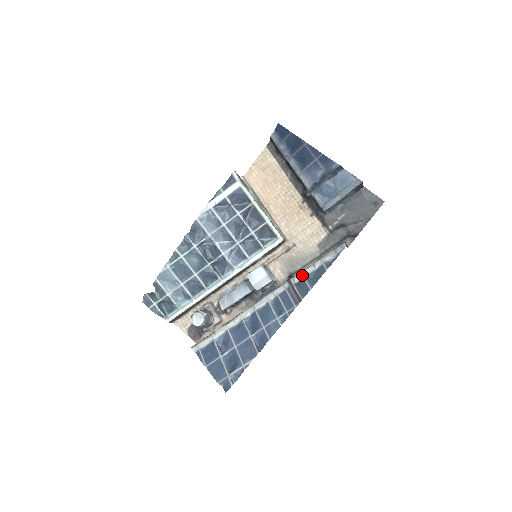
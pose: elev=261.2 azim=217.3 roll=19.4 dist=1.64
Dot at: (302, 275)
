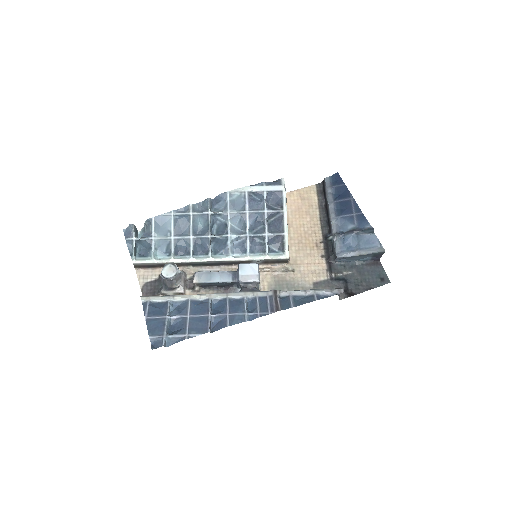
Dot at: (290, 293)
